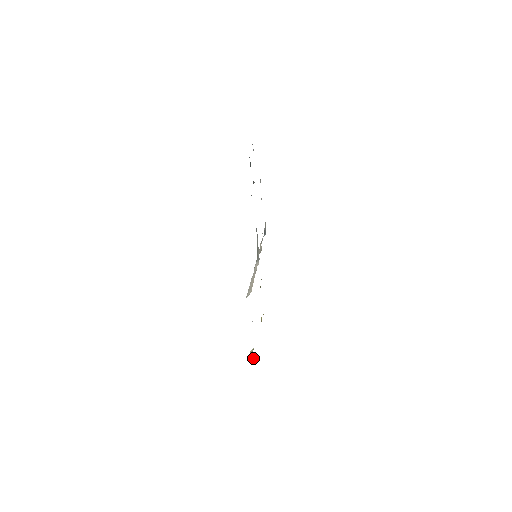
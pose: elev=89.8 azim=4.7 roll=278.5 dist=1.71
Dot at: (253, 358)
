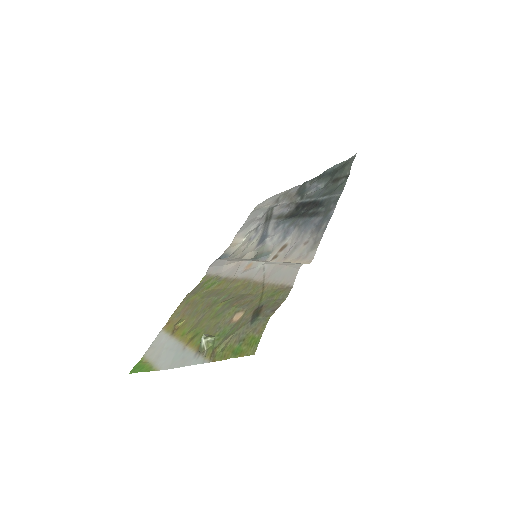
Dot at: (212, 342)
